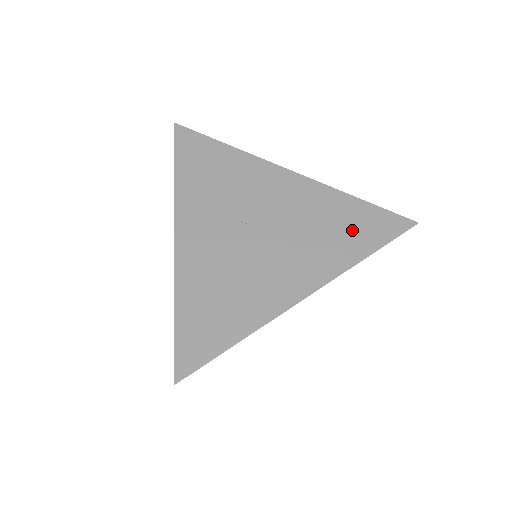
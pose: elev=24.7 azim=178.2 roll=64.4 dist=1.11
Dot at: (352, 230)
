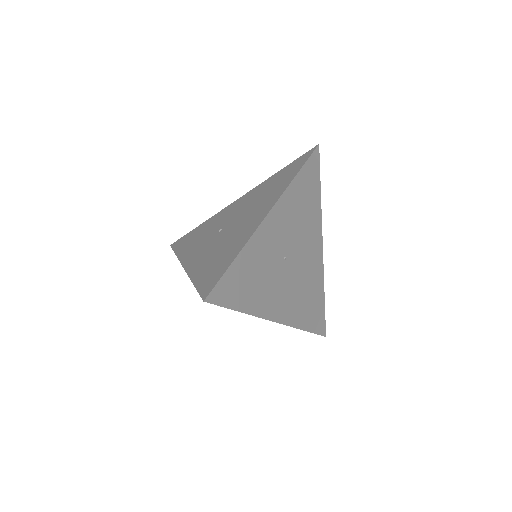
Dot at: (282, 178)
